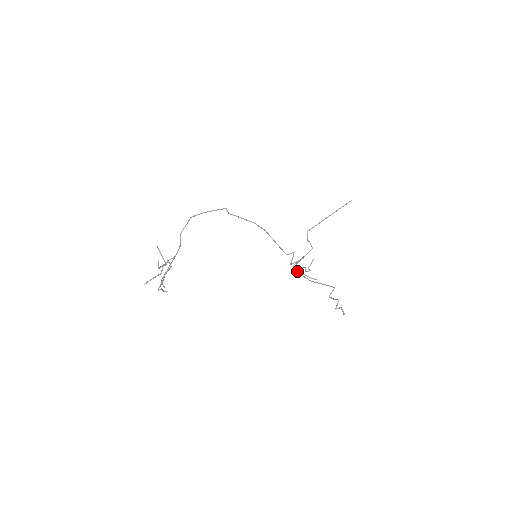
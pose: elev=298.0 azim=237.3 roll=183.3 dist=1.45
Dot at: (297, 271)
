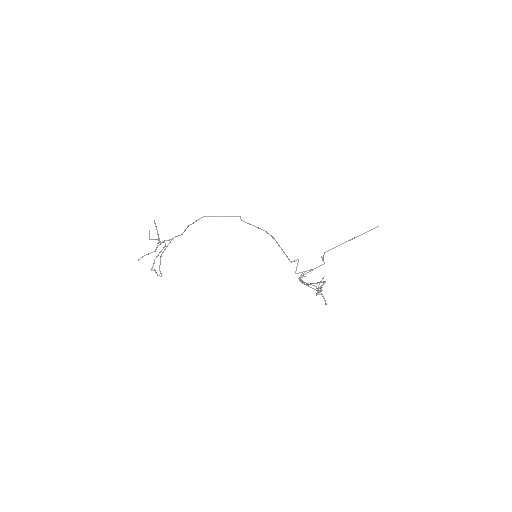
Dot at: occluded
